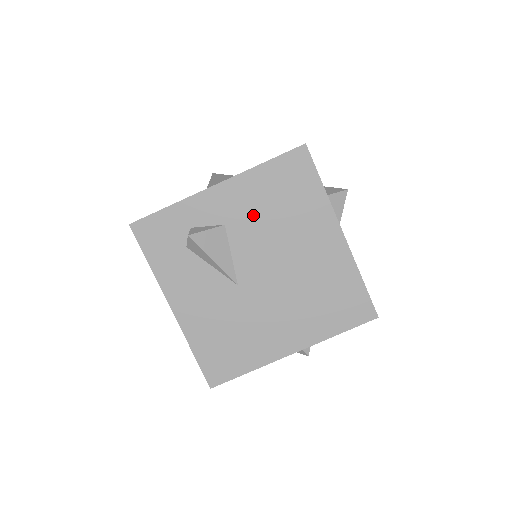
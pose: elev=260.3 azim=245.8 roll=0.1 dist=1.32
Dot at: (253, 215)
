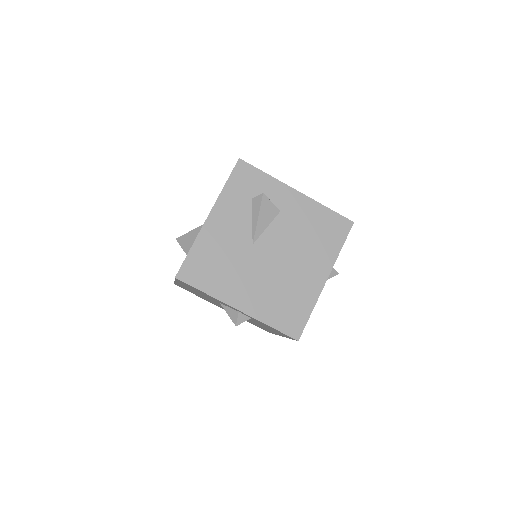
Dot at: (298, 223)
